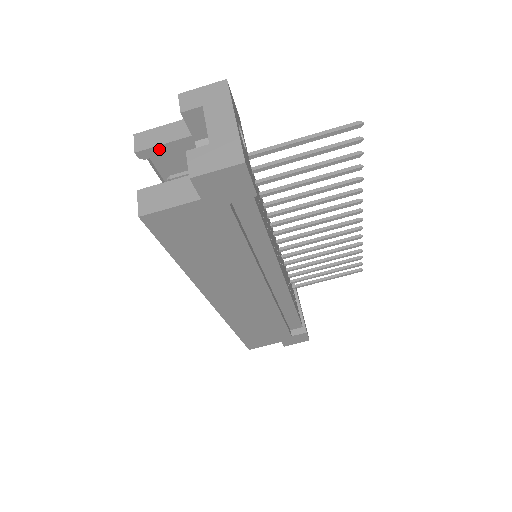
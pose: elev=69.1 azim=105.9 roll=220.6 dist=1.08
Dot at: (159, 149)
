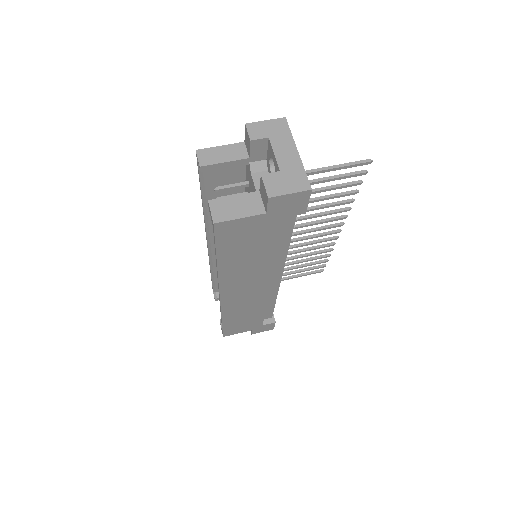
Dot at: (220, 166)
